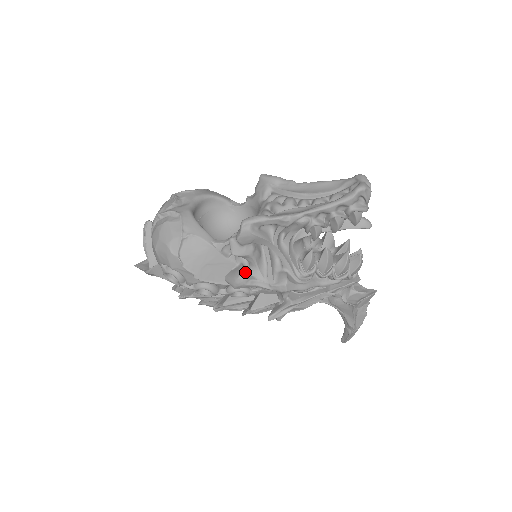
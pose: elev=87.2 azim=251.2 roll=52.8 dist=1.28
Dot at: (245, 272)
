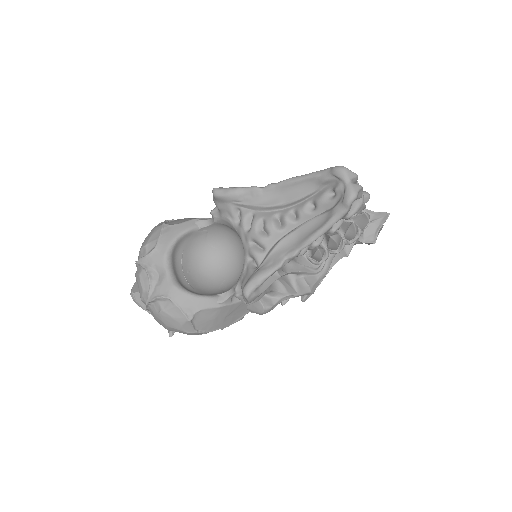
Dot at: (265, 302)
